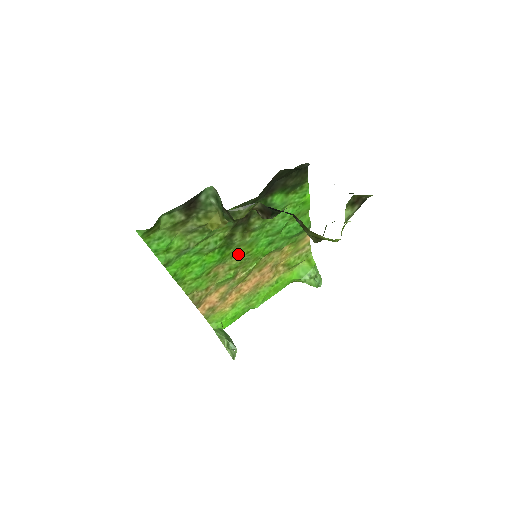
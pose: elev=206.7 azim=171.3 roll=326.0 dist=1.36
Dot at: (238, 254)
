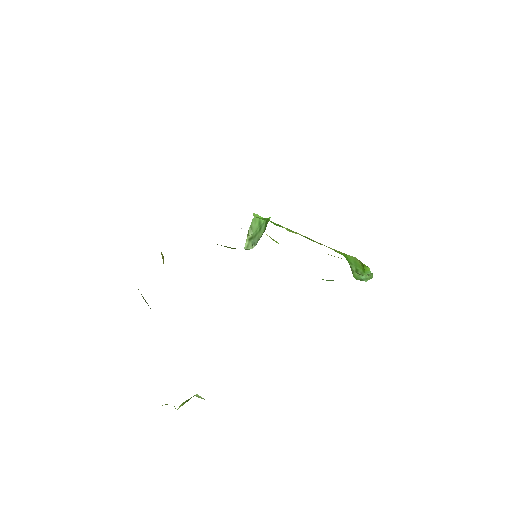
Dot at: occluded
